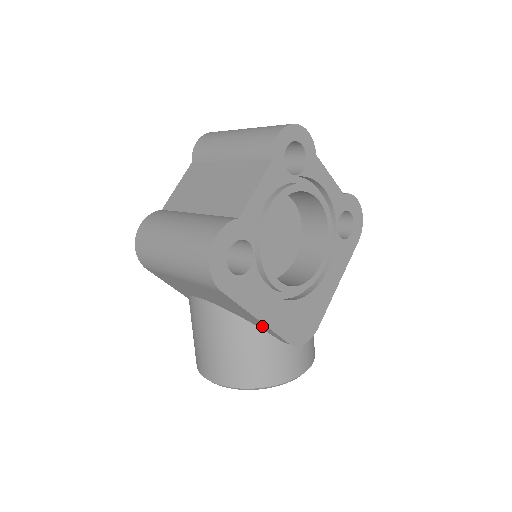
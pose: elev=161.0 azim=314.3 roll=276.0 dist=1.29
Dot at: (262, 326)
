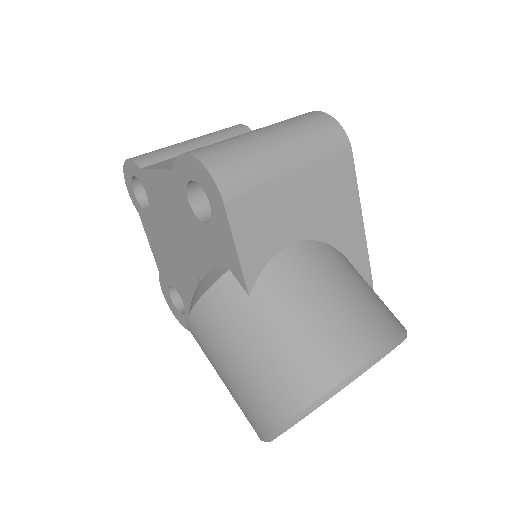
Dot at: (358, 247)
